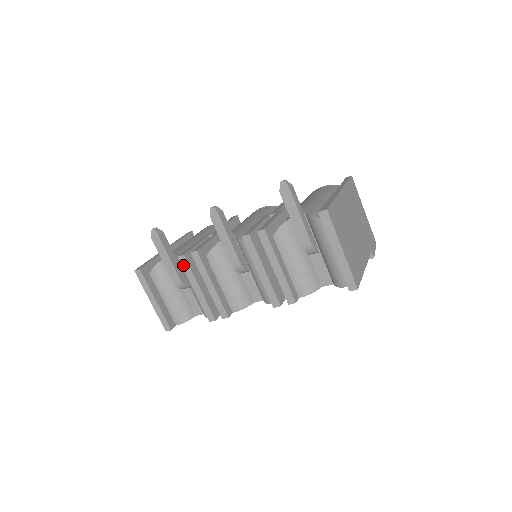
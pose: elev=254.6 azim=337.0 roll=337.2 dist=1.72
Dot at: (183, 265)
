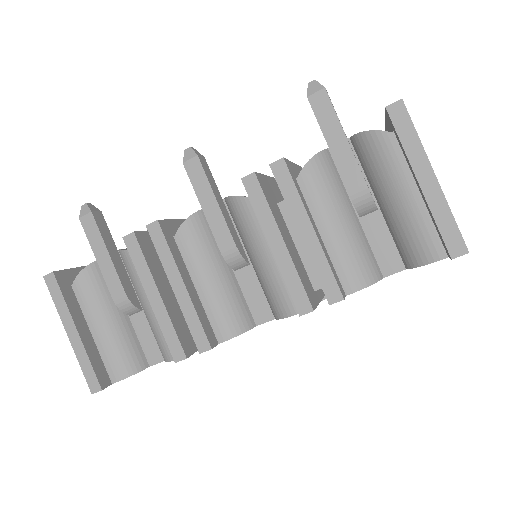
Dot at: (131, 252)
